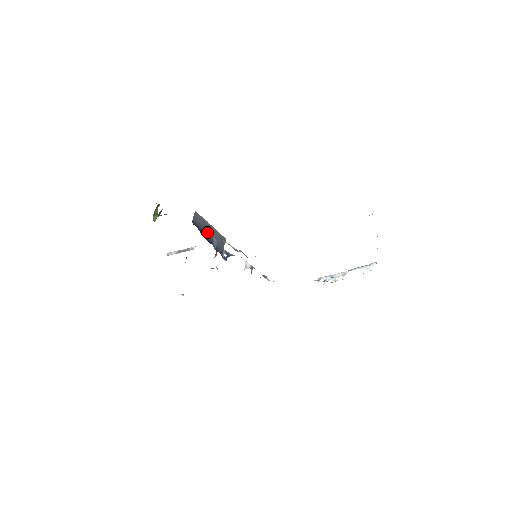
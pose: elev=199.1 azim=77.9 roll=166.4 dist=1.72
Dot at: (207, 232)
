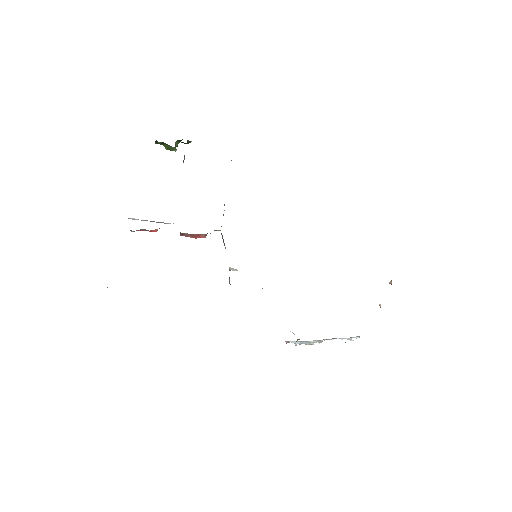
Dot at: occluded
